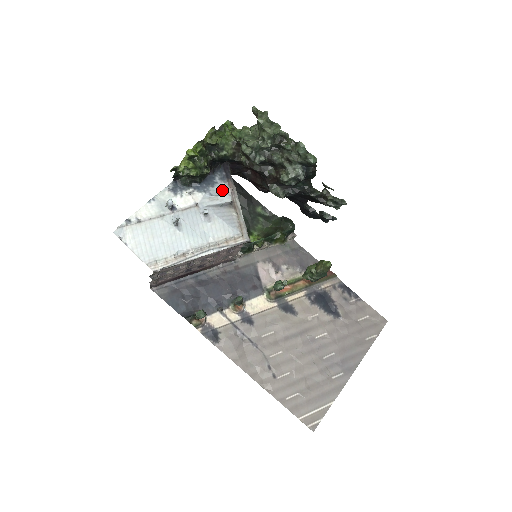
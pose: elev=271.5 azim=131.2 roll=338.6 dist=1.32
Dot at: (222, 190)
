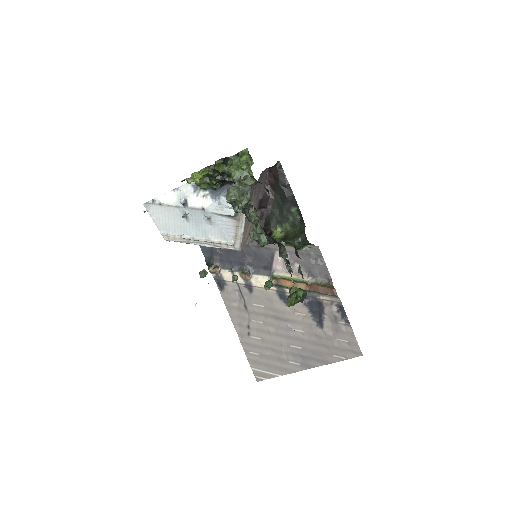
Dot at: occluded
